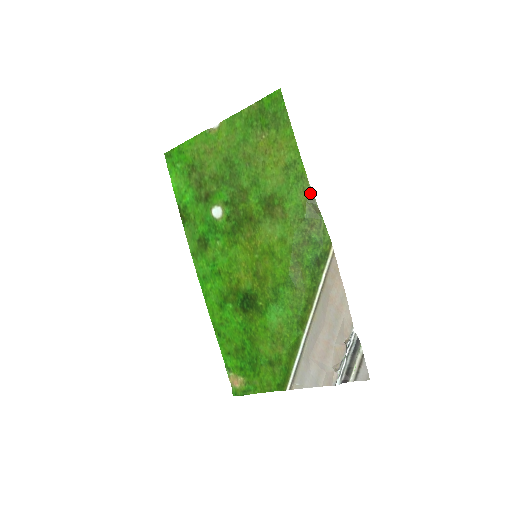
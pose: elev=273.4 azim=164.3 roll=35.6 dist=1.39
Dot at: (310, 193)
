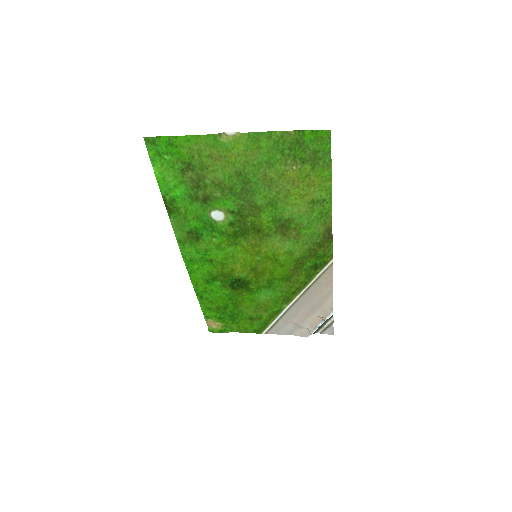
Dot at: (330, 226)
